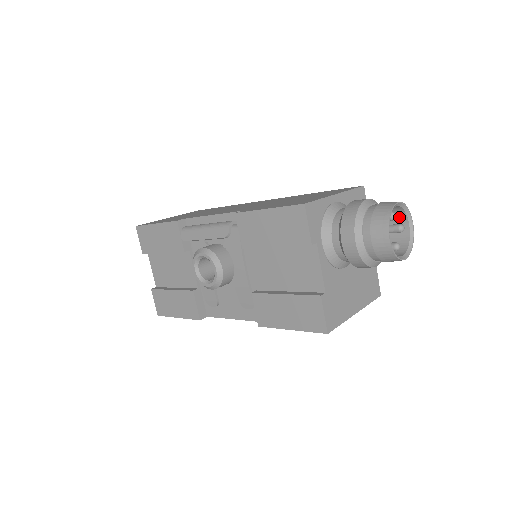
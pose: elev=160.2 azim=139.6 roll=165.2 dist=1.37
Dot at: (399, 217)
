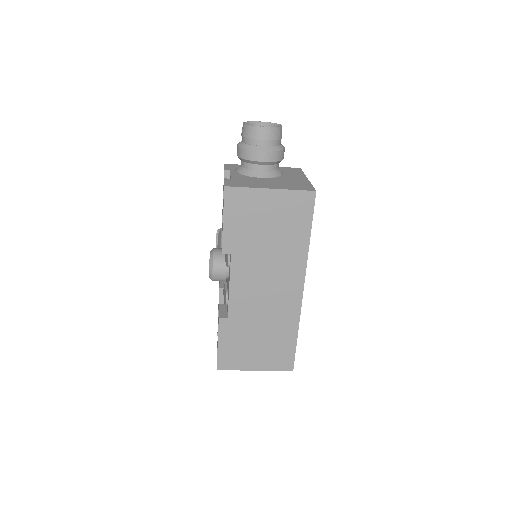
Dot at: occluded
